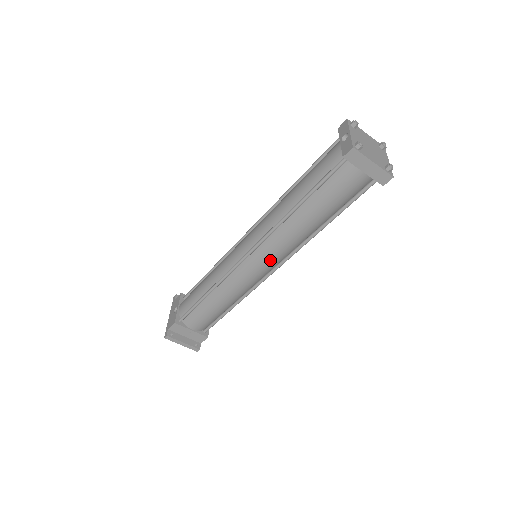
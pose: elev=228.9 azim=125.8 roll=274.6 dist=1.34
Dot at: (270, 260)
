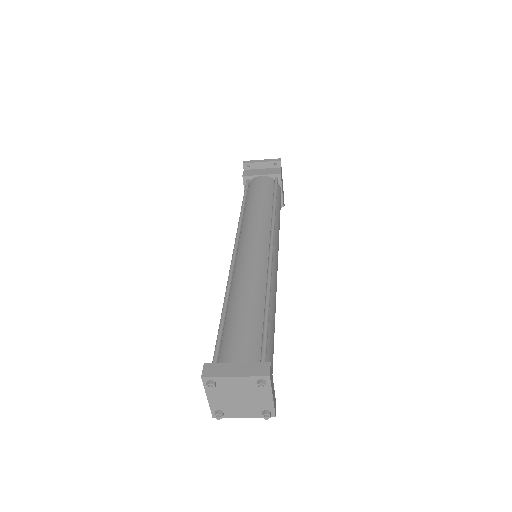
Dot at: occluded
